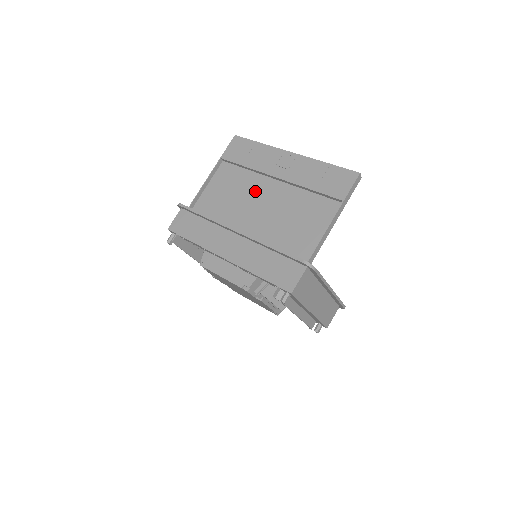
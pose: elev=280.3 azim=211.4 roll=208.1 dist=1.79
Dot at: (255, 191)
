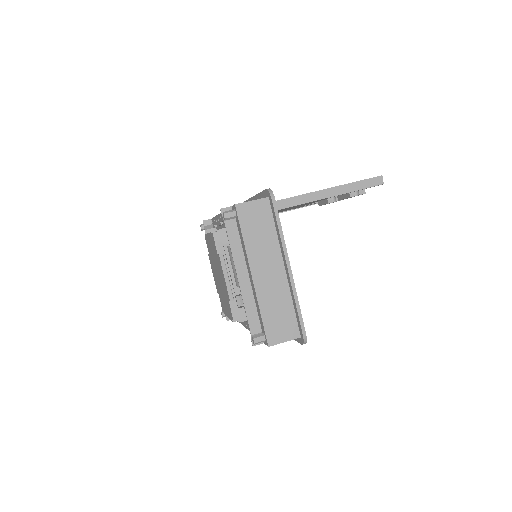
Dot at: occluded
